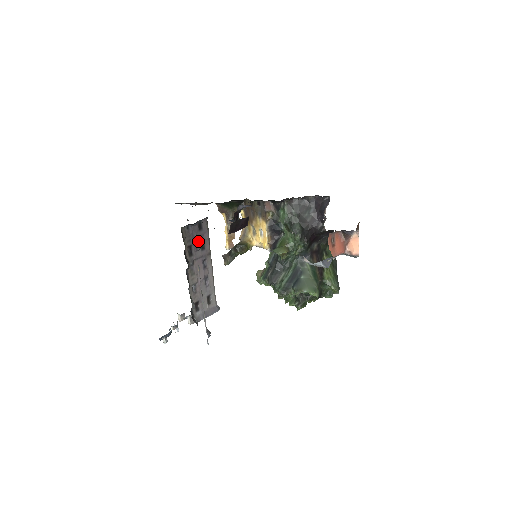
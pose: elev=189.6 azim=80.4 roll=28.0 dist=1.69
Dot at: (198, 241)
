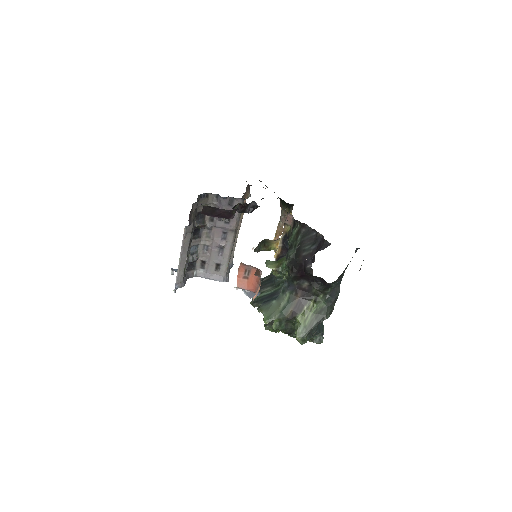
Dot at: occluded
